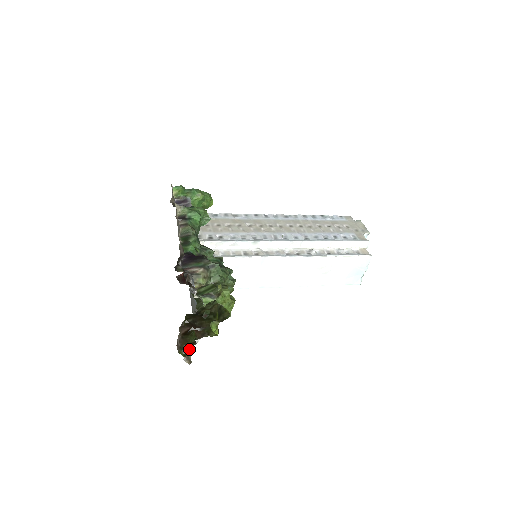
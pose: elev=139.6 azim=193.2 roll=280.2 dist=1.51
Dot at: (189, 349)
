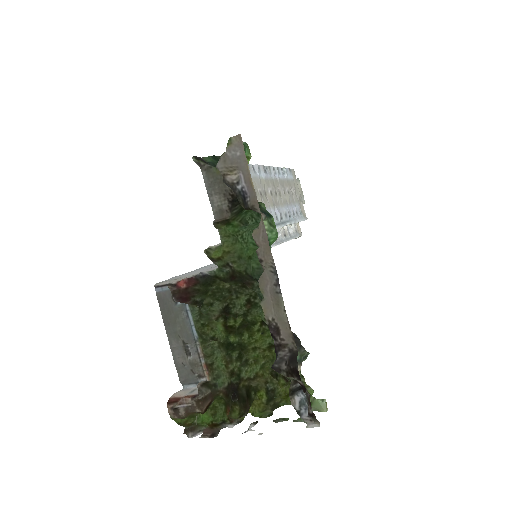
Dot at: (206, 428)
